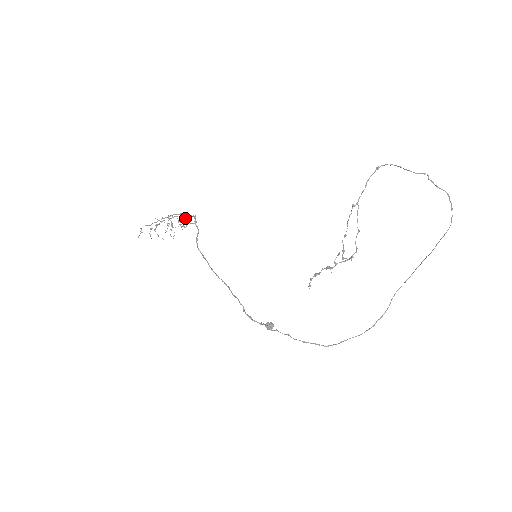
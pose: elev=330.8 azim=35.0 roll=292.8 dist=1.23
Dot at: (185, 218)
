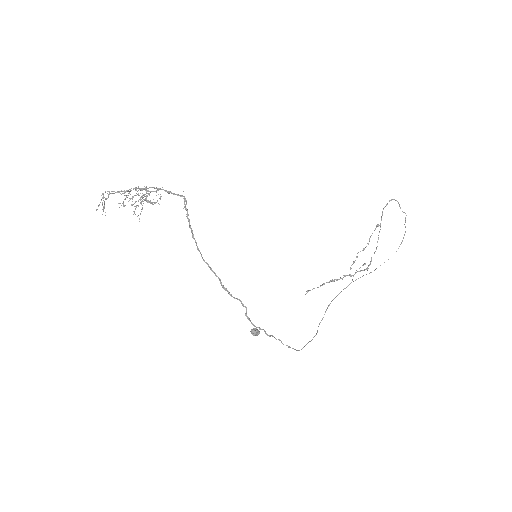
Dot at: occluded
